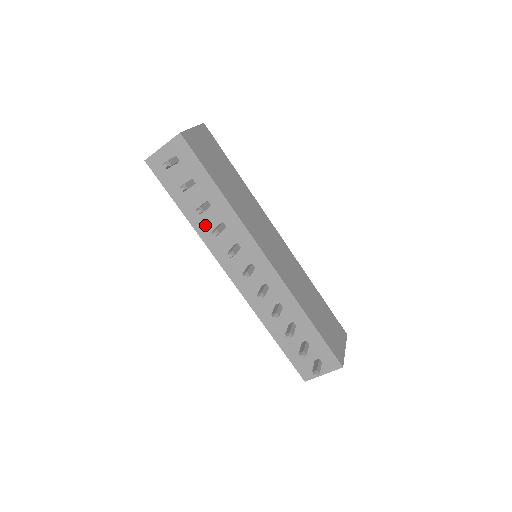
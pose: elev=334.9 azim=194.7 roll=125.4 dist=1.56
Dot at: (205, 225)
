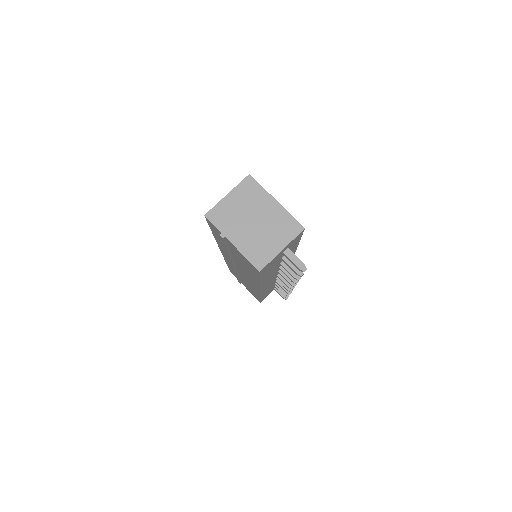
Dot at: occluded
